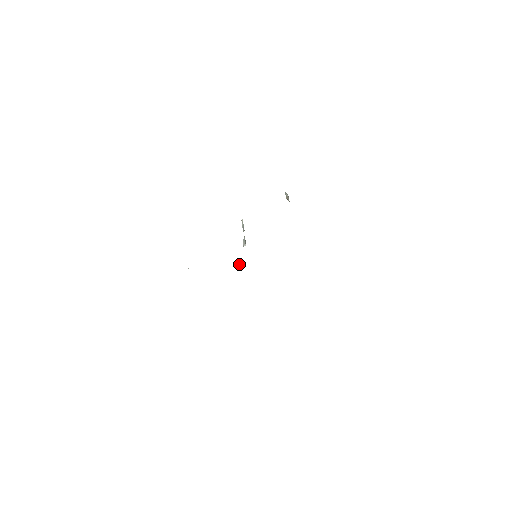
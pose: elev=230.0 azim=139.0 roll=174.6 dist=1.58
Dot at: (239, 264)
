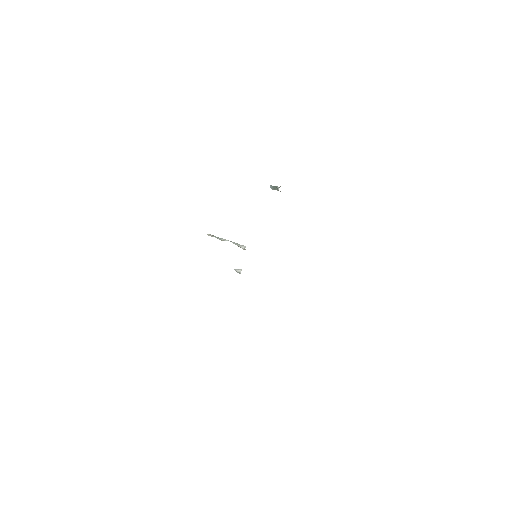
Dot at: (240, 270)
